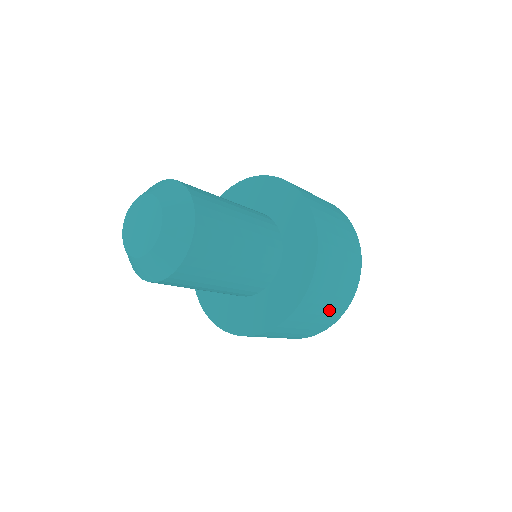
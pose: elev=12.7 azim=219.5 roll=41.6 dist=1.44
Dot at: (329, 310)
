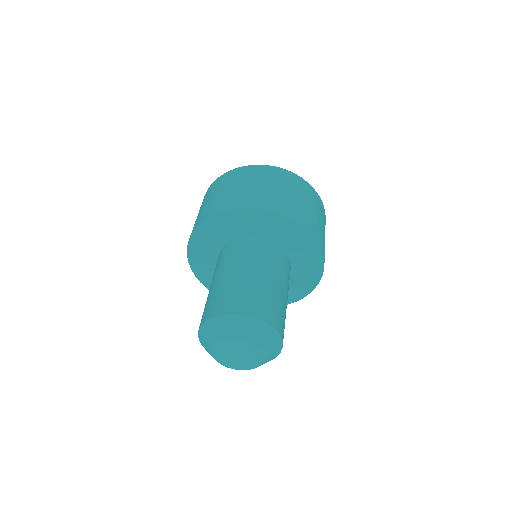
Dot at: (324, 228)
